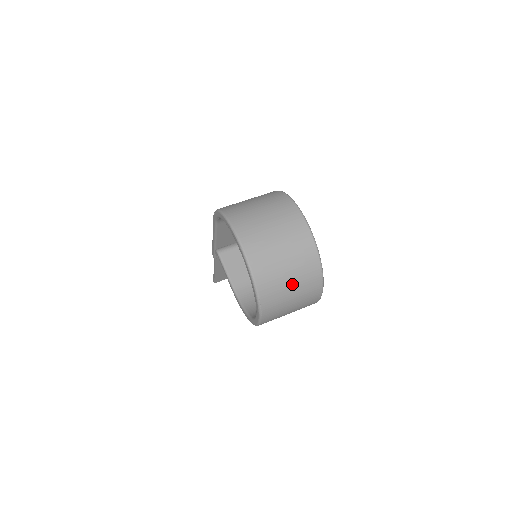
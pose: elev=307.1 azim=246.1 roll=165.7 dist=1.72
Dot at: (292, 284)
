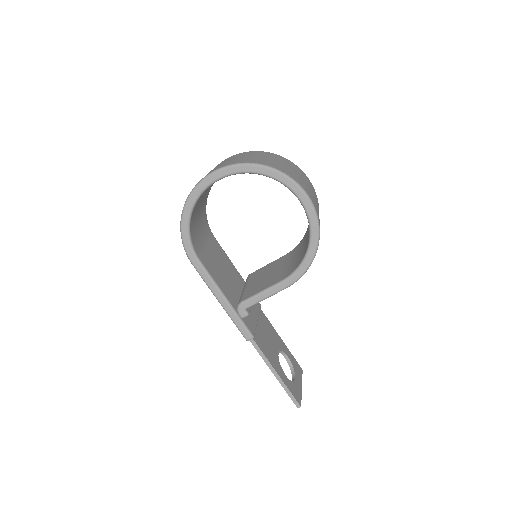
Dot at: (274, 160)
